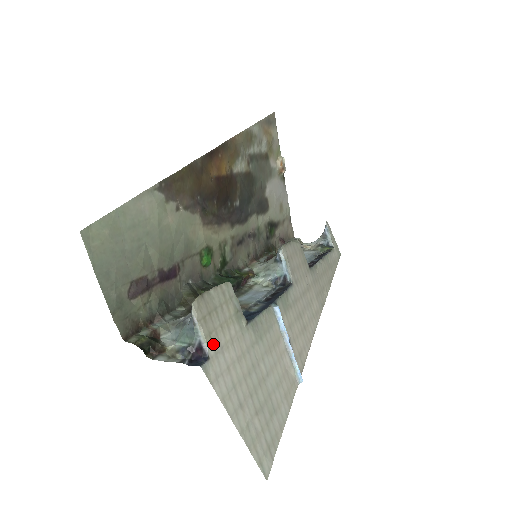
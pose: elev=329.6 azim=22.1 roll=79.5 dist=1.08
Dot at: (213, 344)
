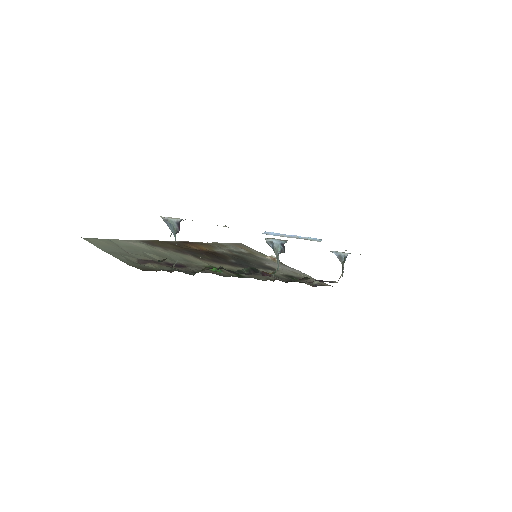
Dot at: occluded
